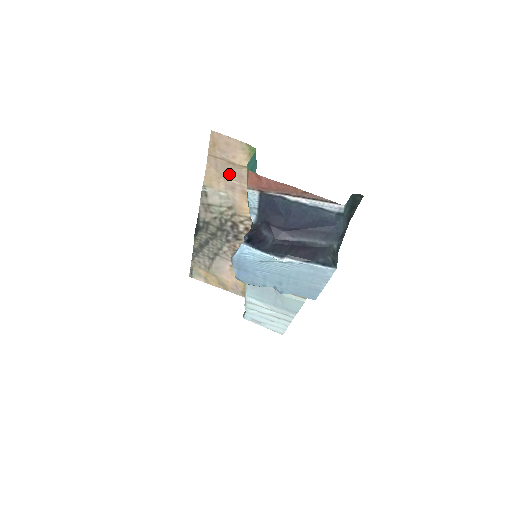
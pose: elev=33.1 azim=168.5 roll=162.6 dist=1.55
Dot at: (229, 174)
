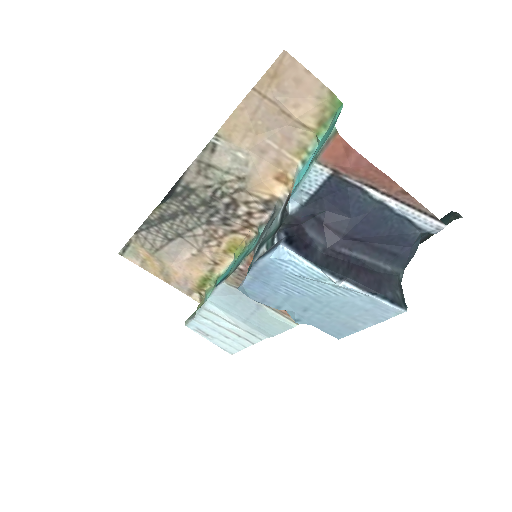
Dot at: (270, 129)
